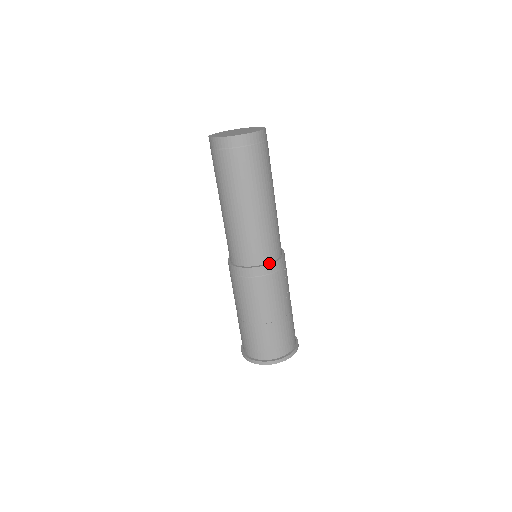
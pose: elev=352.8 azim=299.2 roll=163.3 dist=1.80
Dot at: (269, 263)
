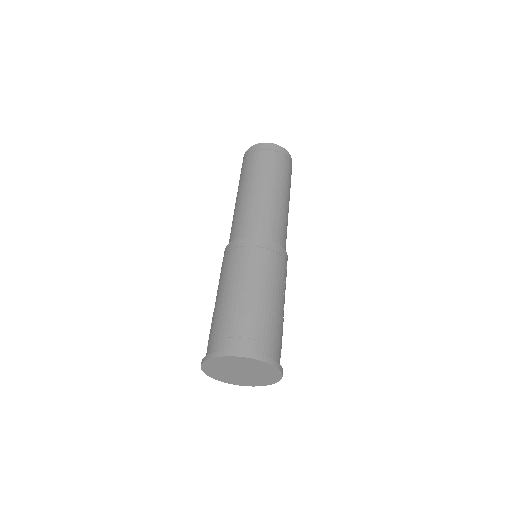
Dot at: (276, 243)
